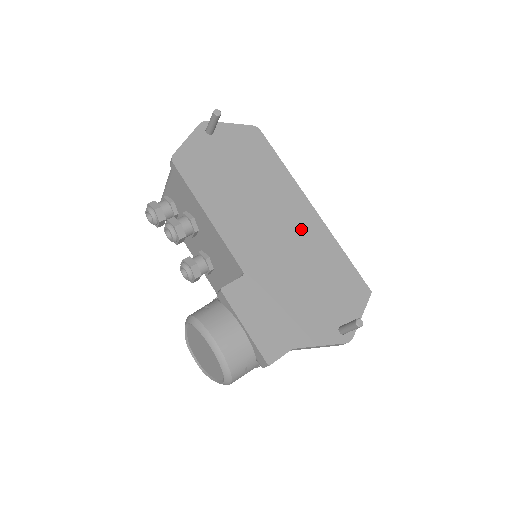
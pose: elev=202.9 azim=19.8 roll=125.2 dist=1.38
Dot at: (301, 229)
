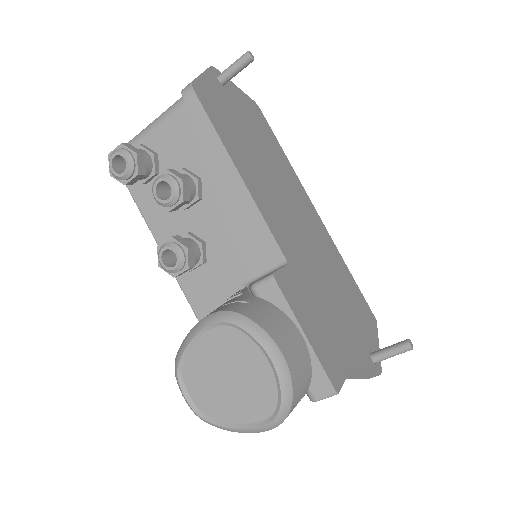
Dot at: (315, 231)
